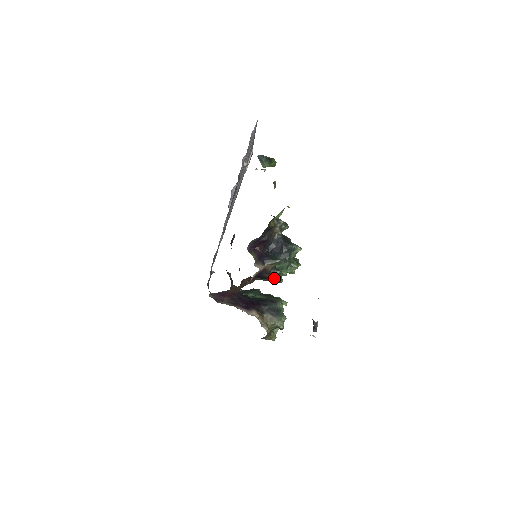
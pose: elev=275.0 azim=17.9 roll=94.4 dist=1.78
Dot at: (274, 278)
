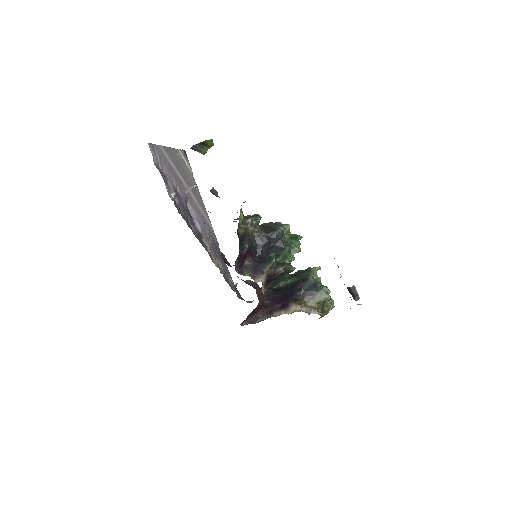
Dot at: (284, 272)
